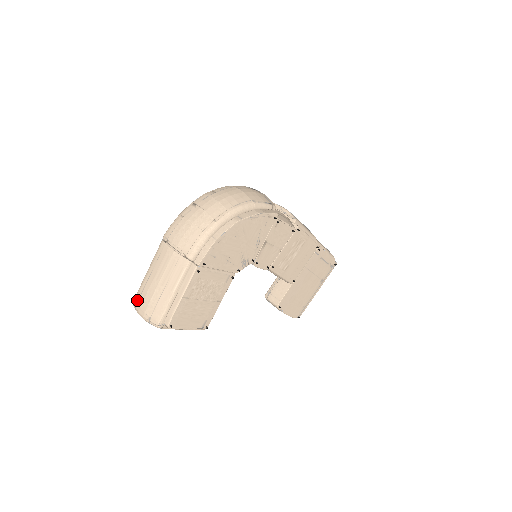
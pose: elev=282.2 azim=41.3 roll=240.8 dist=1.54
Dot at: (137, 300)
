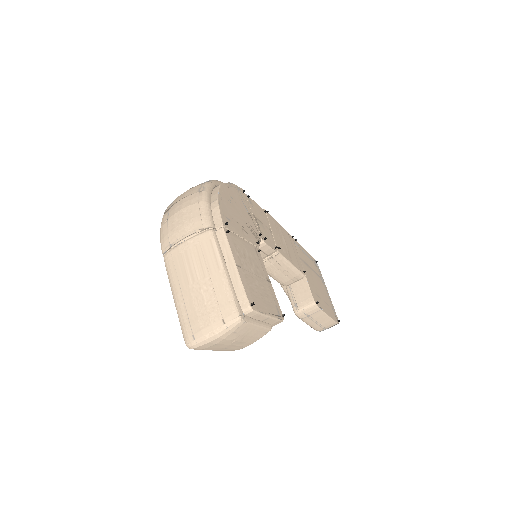
Dot at: (189, 330)
